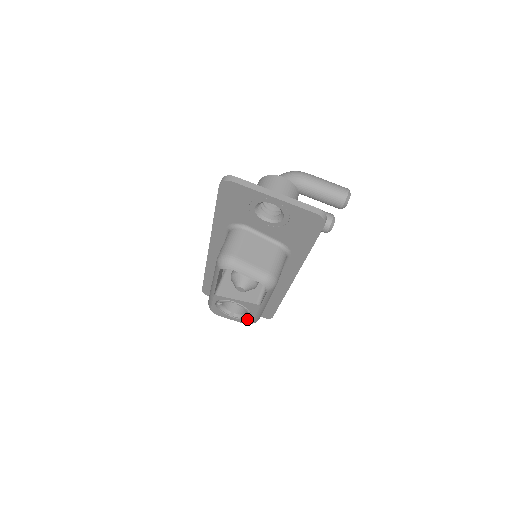
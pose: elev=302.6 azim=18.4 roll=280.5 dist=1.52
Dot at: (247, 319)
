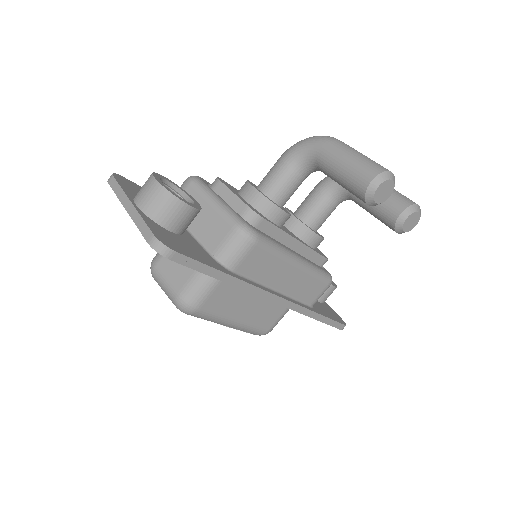
Dot at: occluded
